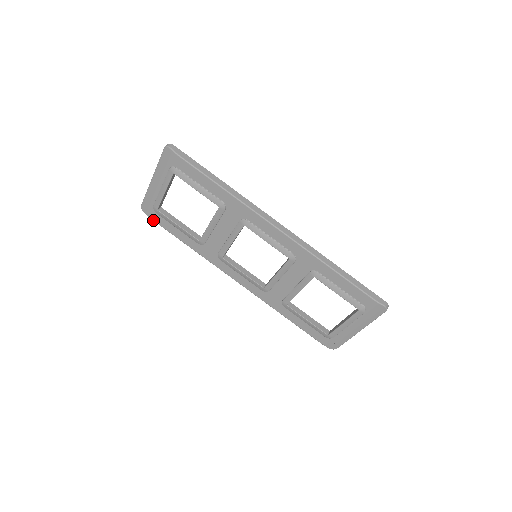
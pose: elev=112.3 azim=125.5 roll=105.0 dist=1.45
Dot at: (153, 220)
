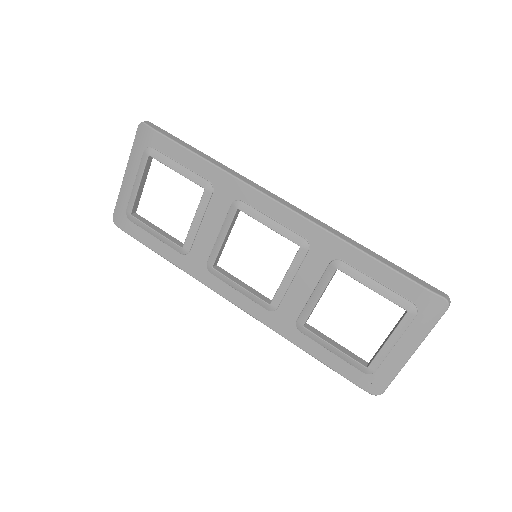
Dot at: (126, 232)
